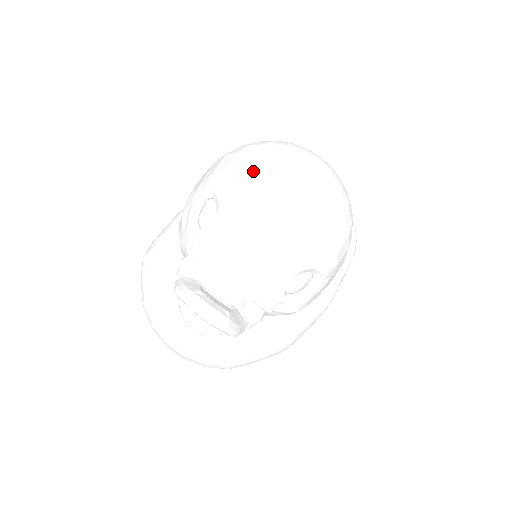
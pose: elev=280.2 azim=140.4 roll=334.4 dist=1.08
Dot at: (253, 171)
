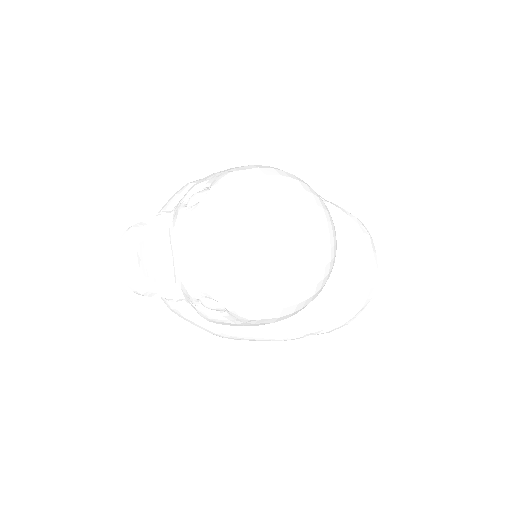
Dot at: (246, 198)
